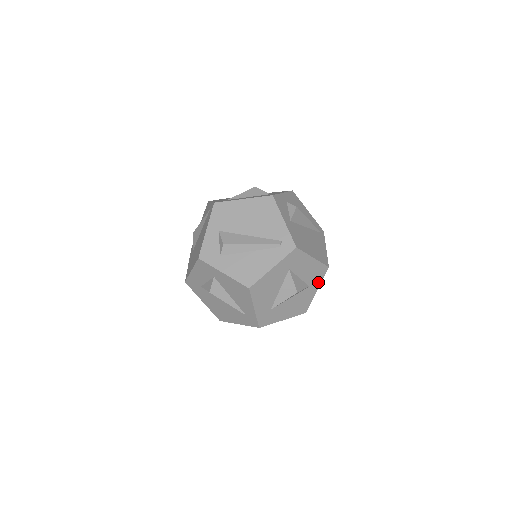
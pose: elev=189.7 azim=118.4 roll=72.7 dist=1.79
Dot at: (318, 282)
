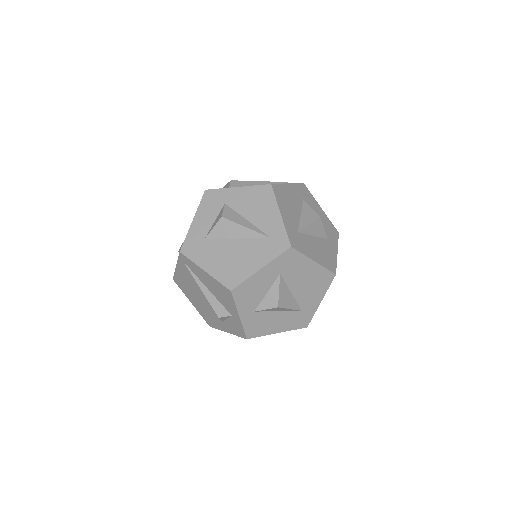
Dot at: (335, 243)
